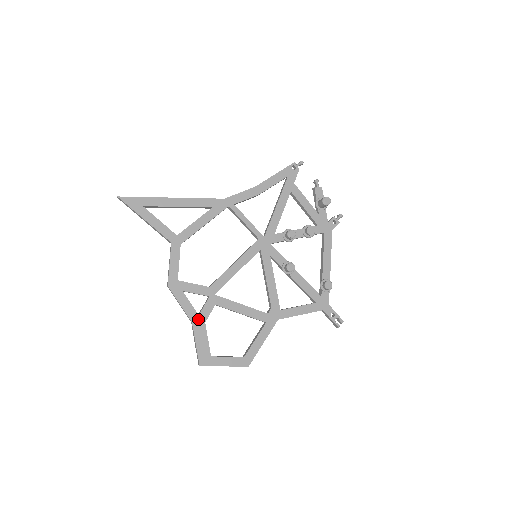
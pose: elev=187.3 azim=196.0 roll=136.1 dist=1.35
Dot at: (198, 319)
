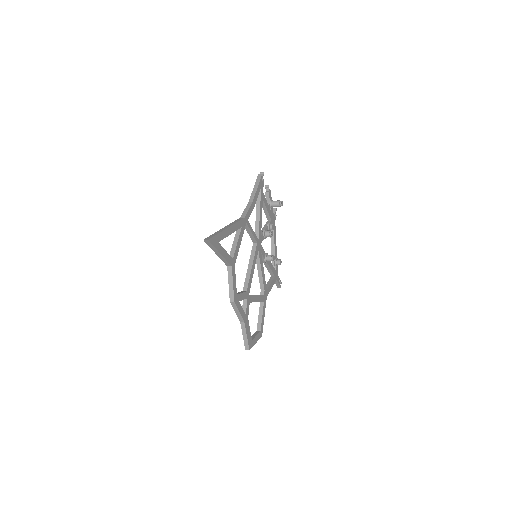
Dot at: (246, 318)
